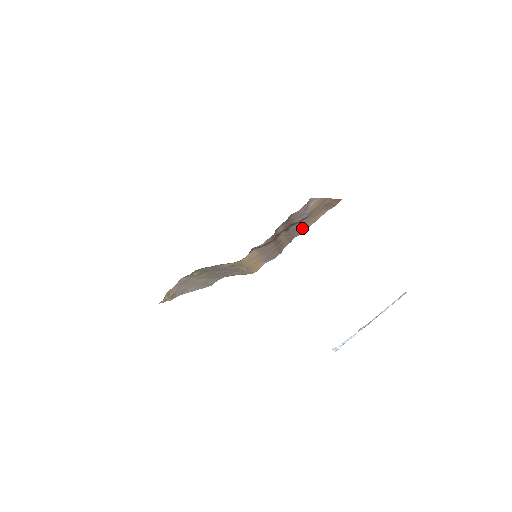
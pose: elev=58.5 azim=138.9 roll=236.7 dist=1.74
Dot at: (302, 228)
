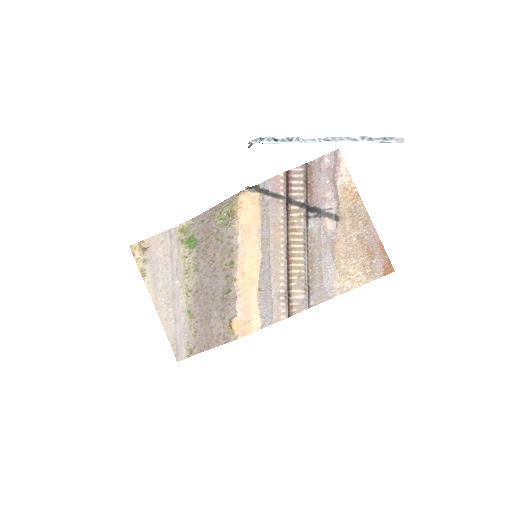
Dot at: (327, 268)
